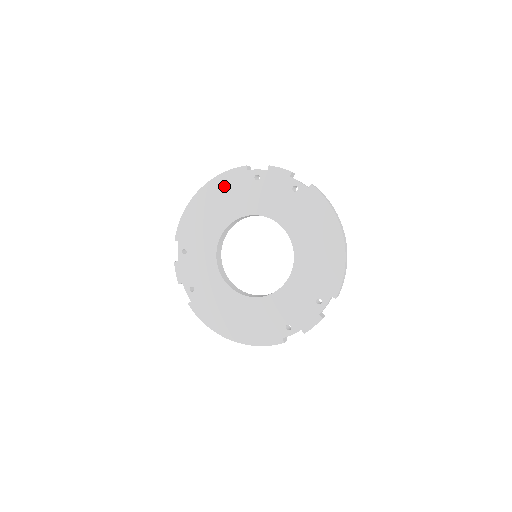
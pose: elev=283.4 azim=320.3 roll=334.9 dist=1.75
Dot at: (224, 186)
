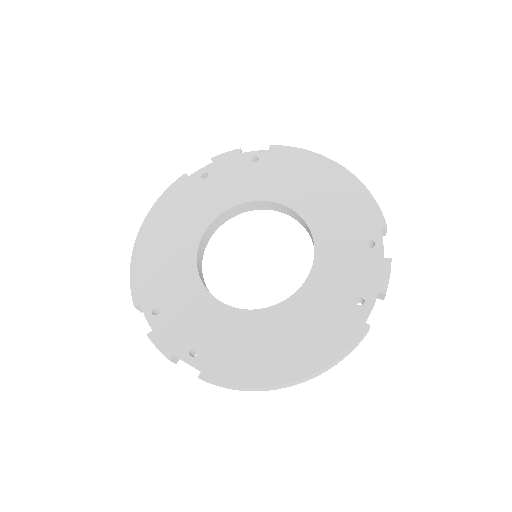
Dot at: (170, 207)
